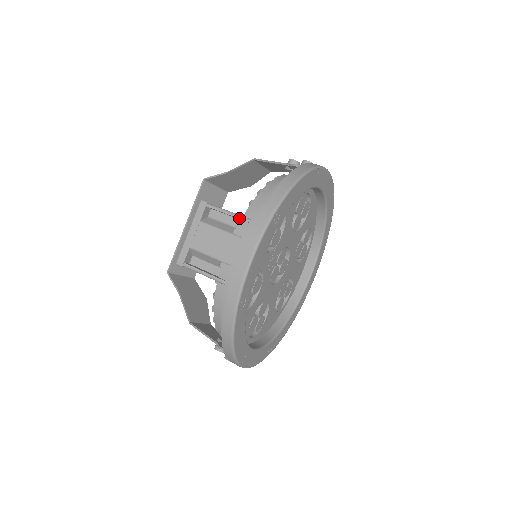
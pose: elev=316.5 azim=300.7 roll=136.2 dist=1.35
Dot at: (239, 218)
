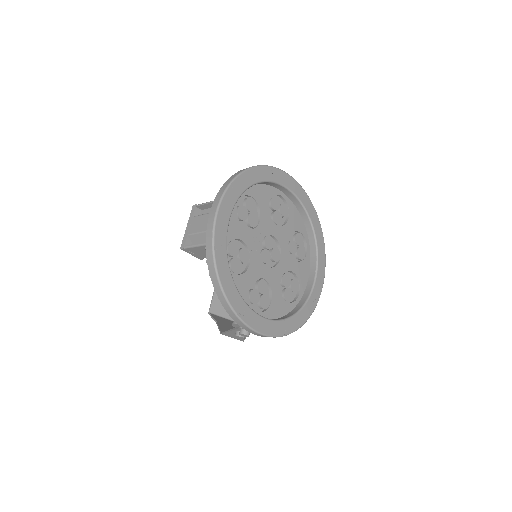
Dot at: occluded
